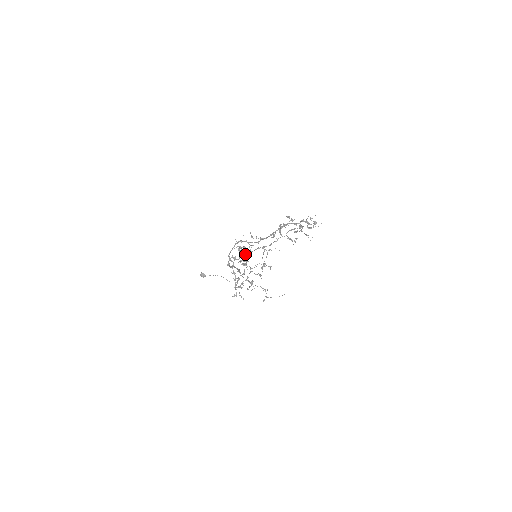
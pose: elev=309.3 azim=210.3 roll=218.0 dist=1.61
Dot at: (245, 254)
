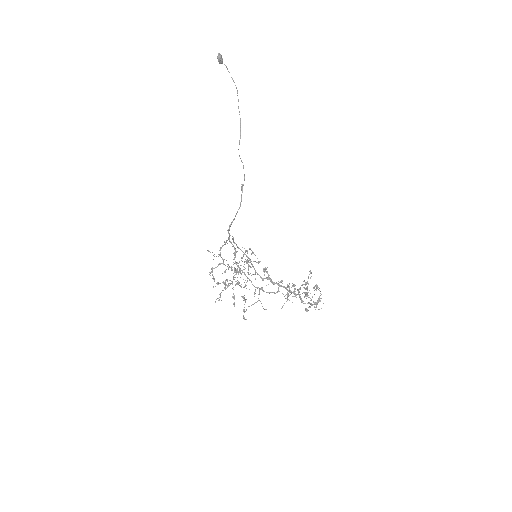
Dot at: (244, 273)
